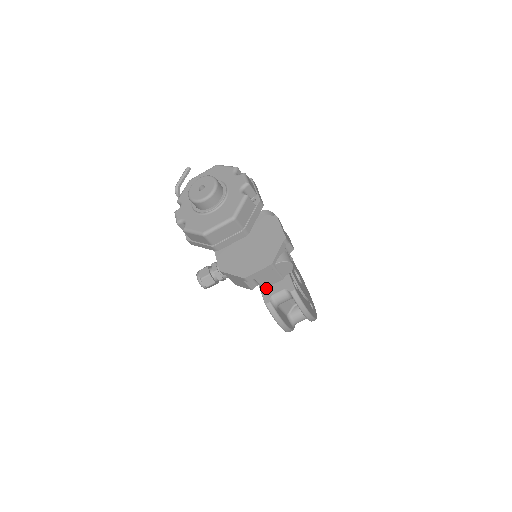
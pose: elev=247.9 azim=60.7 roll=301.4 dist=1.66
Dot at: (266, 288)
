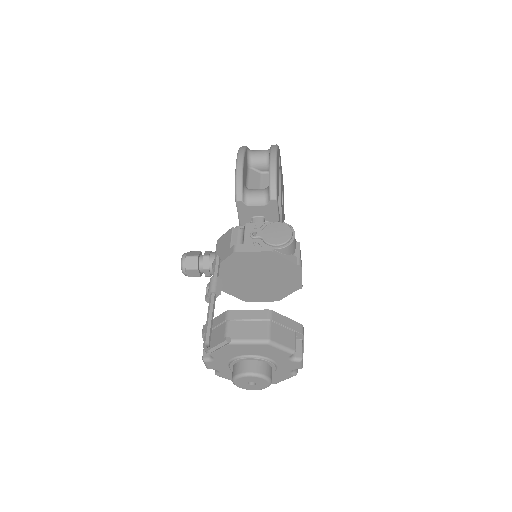
Dot at: occluded
